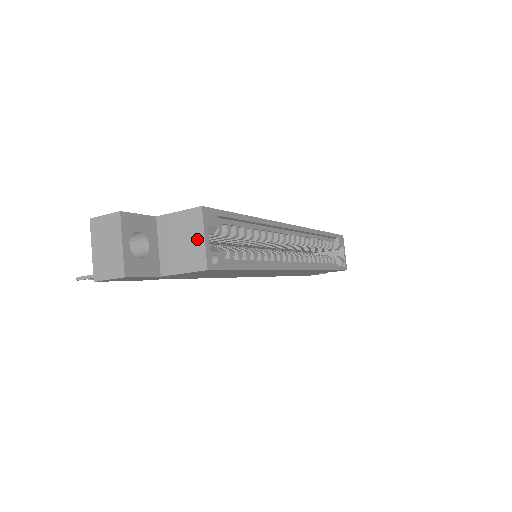
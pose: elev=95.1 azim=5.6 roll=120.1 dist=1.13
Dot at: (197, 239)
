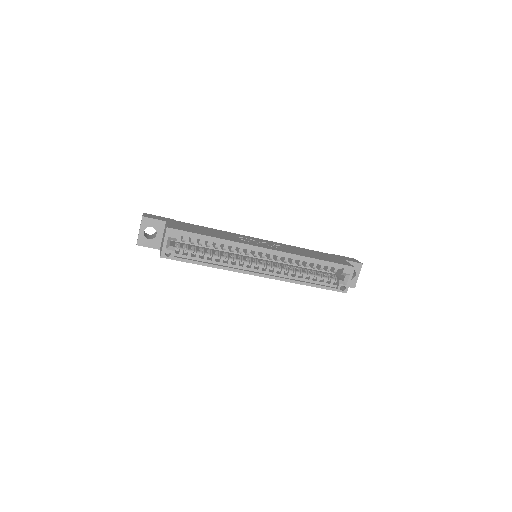
Dot at: (163, 241)
